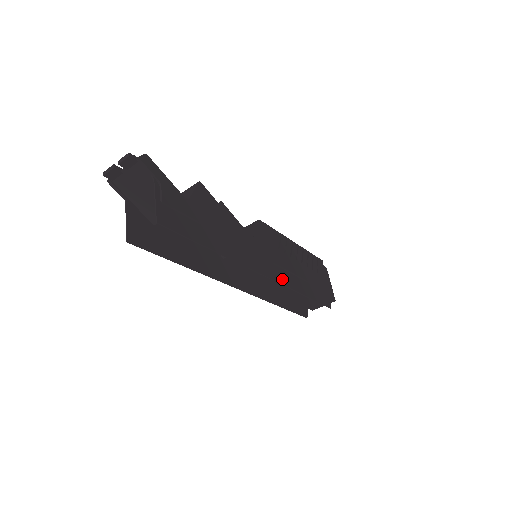
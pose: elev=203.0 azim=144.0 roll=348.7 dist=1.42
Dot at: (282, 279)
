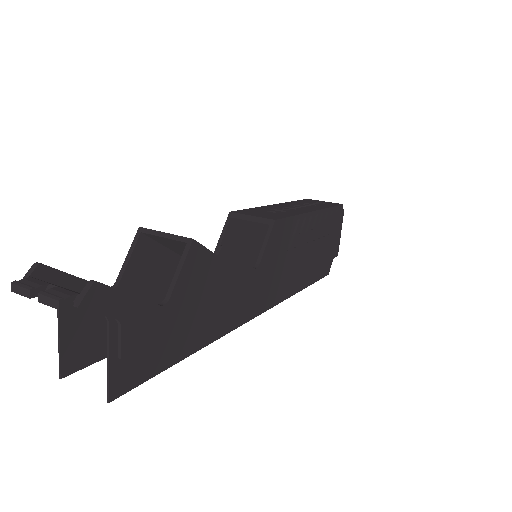
Dot at: (281, 295)
